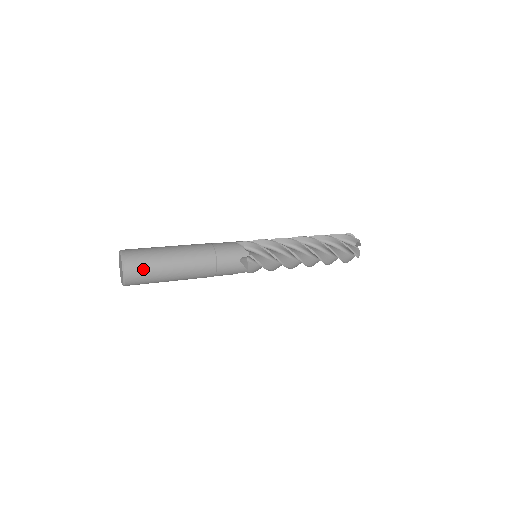
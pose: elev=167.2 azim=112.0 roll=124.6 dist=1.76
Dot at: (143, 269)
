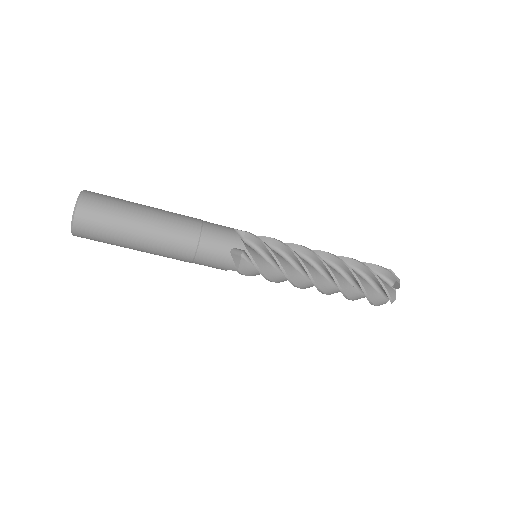
Dot at: (107, 197)
